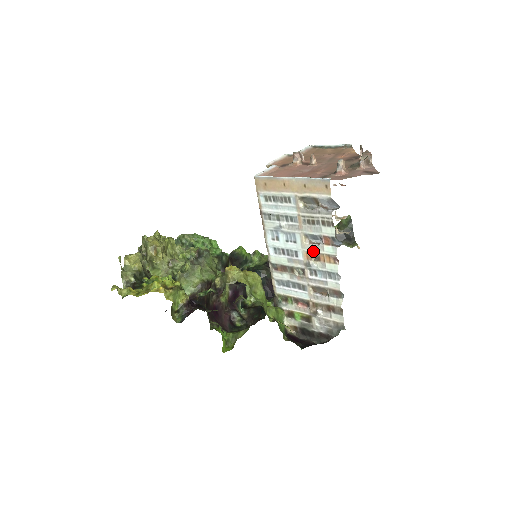
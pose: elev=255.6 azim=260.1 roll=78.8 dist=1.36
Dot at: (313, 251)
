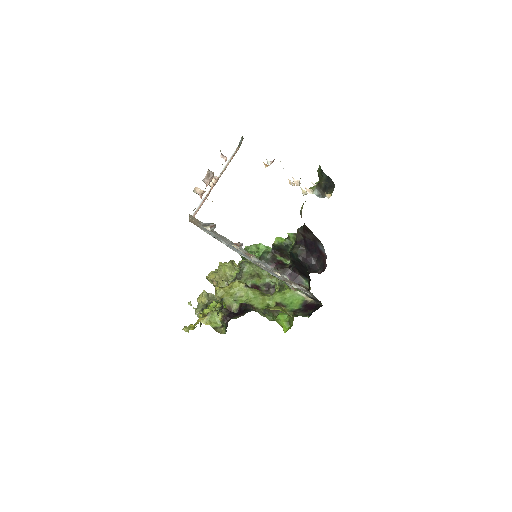
Dot at: (243, 252)
